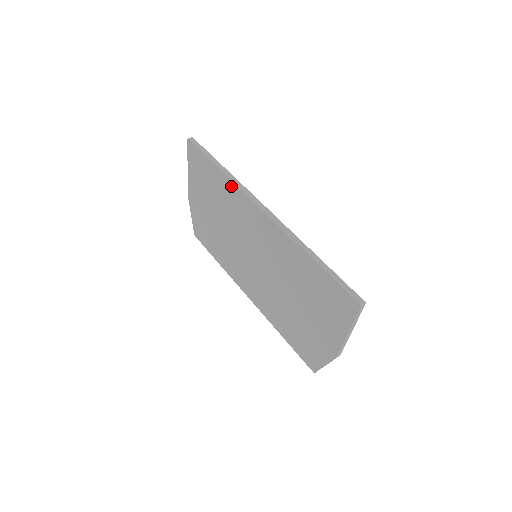
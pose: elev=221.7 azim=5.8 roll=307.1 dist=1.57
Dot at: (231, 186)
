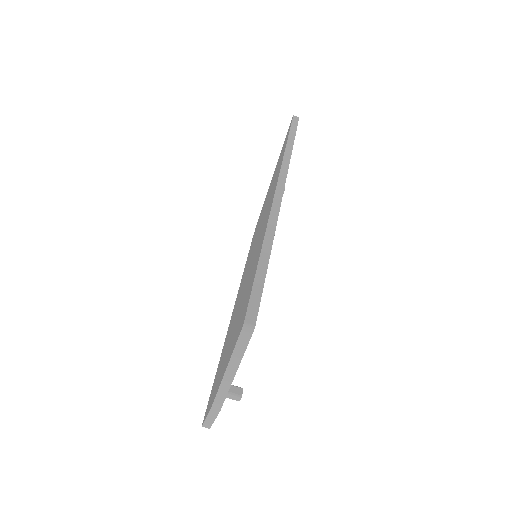
Dot at: occluded
